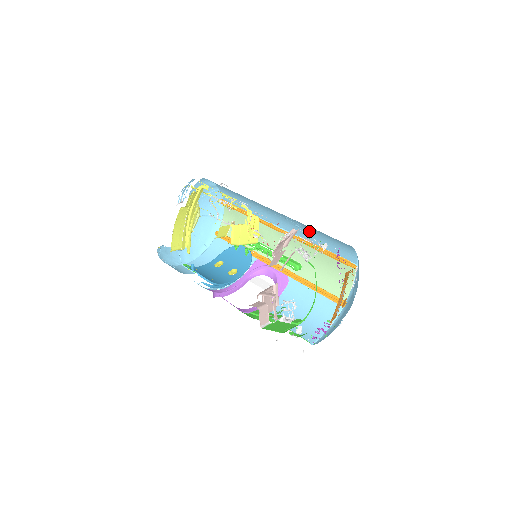
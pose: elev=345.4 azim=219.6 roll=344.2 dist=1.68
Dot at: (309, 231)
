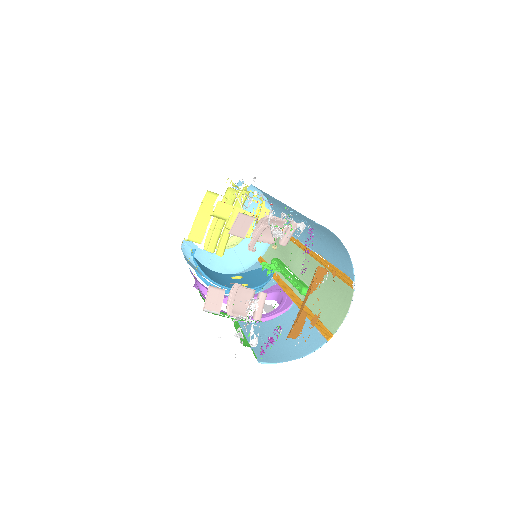
Dot at: (318, 237)
